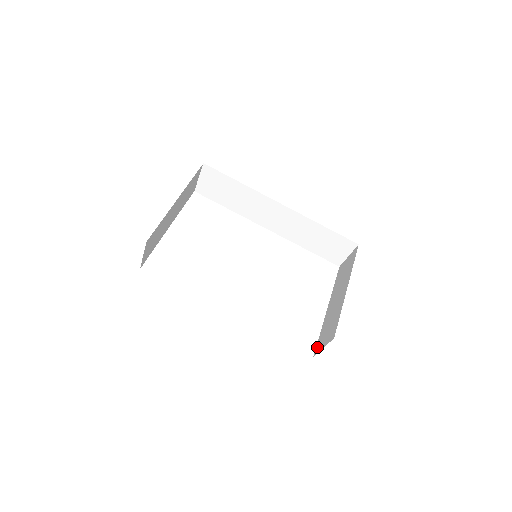
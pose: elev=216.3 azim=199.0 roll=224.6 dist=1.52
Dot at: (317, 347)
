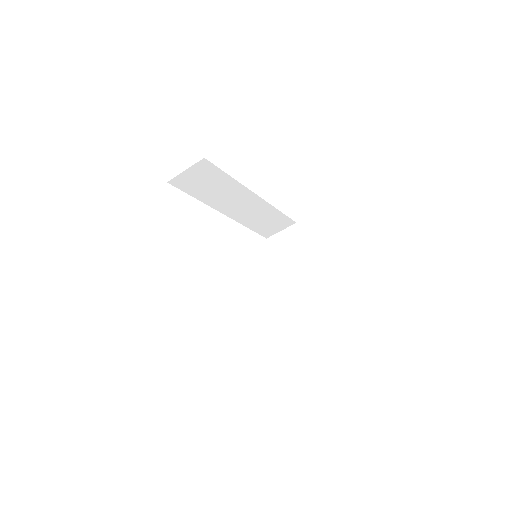
Dot at: (296, 322)
